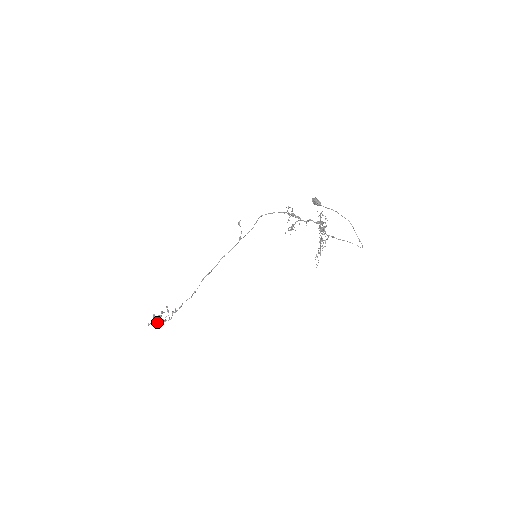
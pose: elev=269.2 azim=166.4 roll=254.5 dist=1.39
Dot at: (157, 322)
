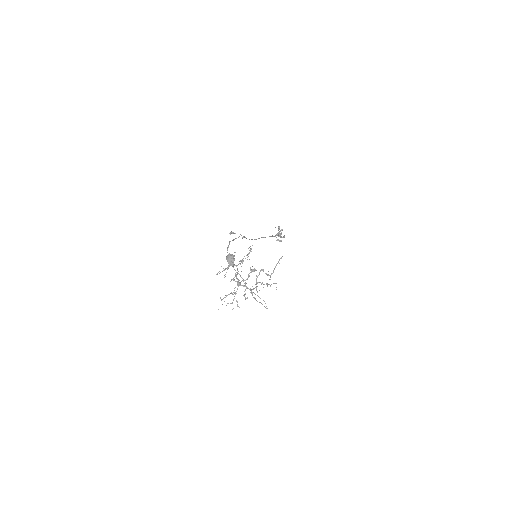
Dot at: (281, 237)
